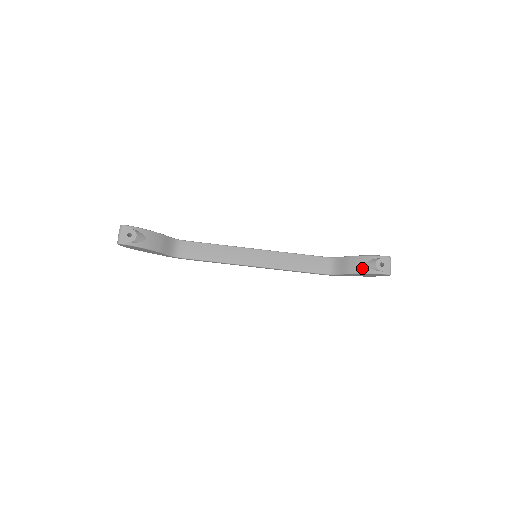
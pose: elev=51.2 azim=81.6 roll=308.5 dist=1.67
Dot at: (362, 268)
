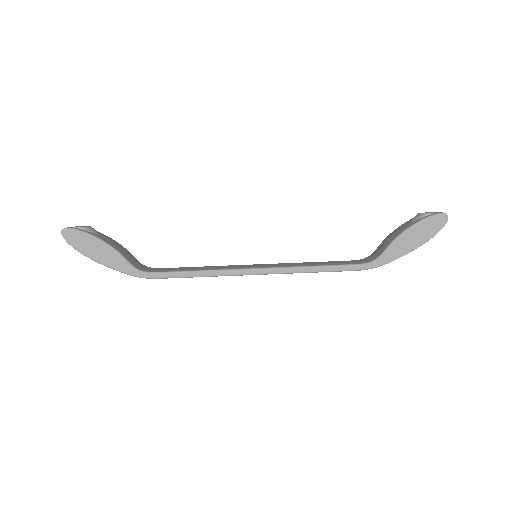
Dot at: (406, 226)
